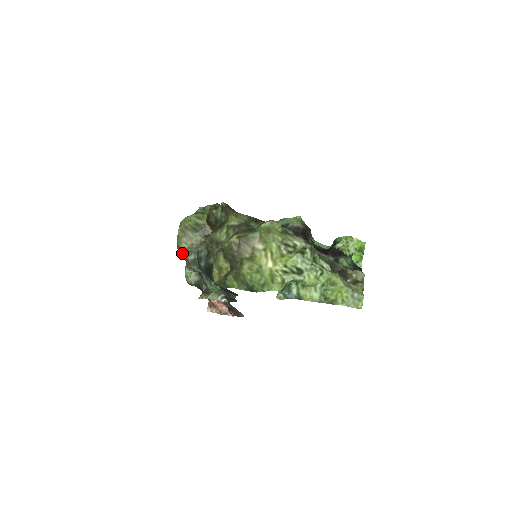
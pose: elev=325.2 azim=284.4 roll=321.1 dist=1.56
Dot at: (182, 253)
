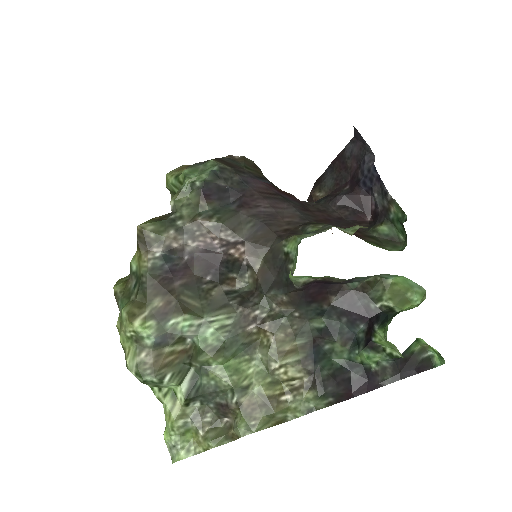
Dot at: occluded
